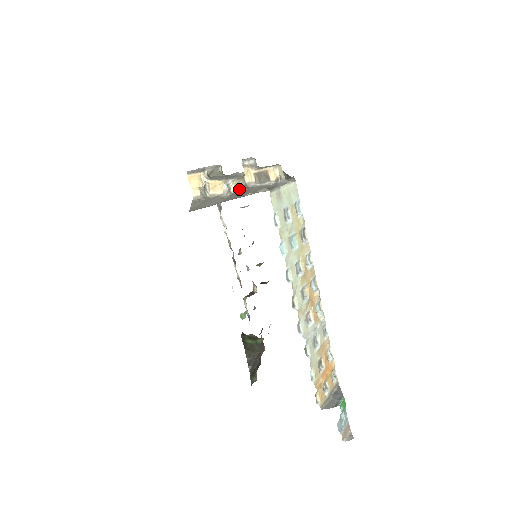
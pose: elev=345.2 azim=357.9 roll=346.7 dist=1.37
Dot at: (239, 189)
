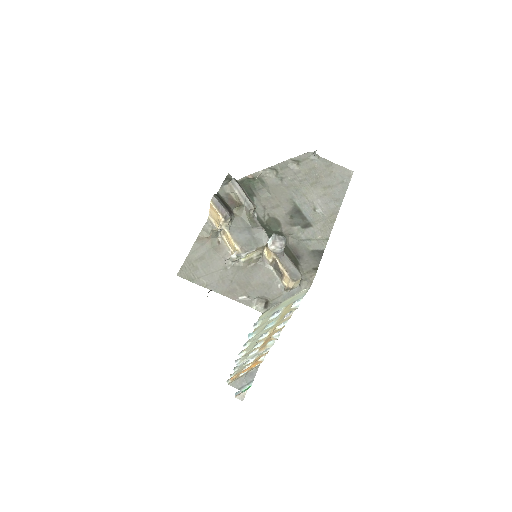
Dot at: (250, 259)
